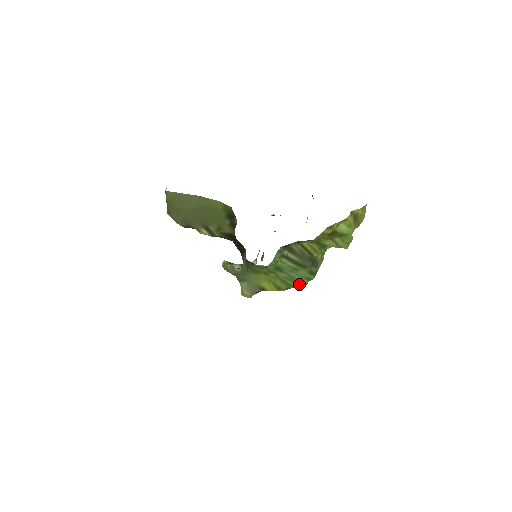
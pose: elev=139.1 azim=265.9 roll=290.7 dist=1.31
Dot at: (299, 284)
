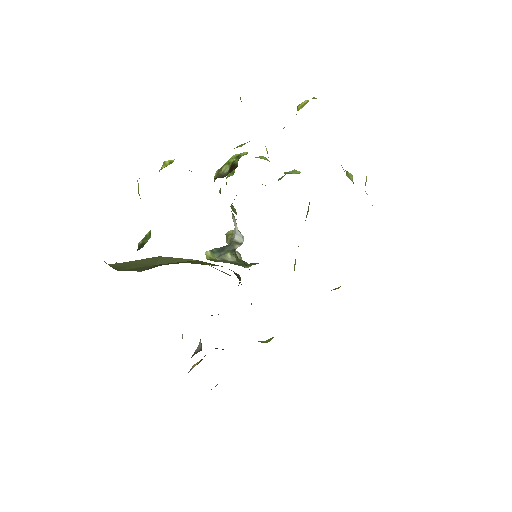
Dot at: occluded
